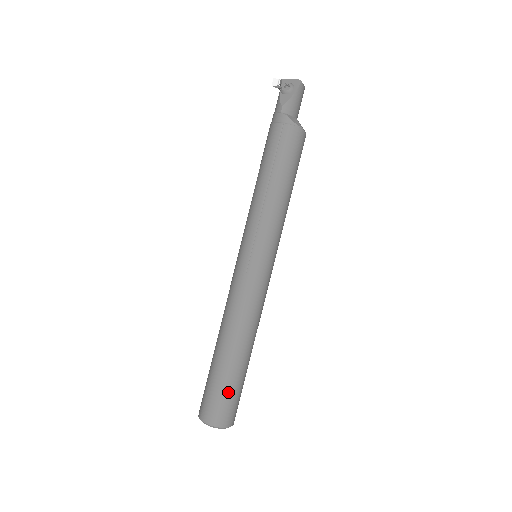
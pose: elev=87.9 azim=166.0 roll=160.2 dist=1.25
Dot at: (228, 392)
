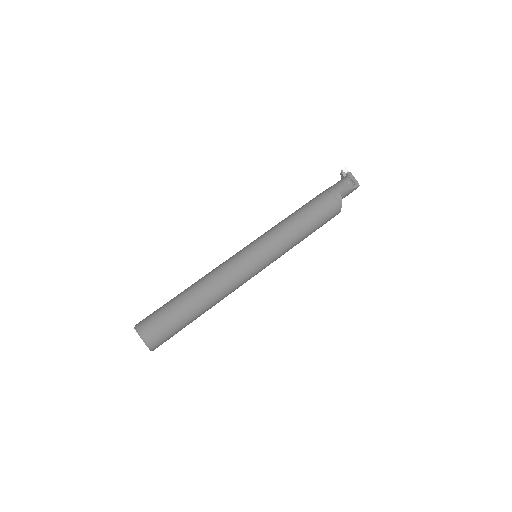
Dot at: (175, 328)
